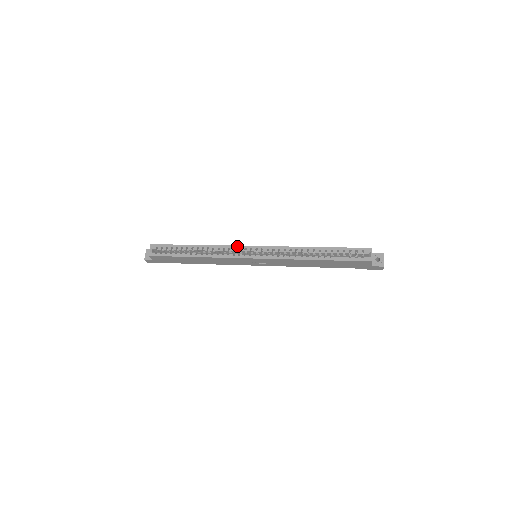
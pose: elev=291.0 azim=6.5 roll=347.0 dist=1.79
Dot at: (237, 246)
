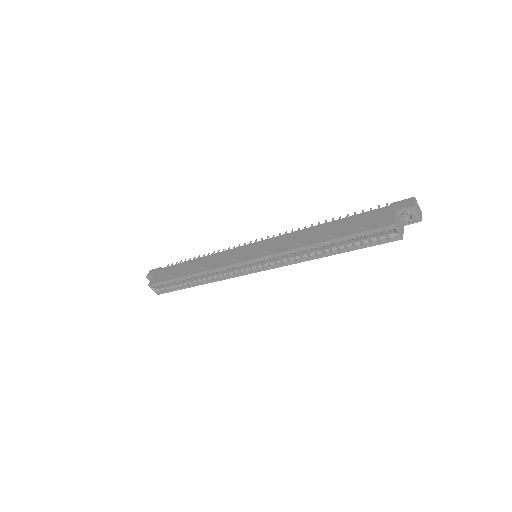
Dot at: (230, 266)
